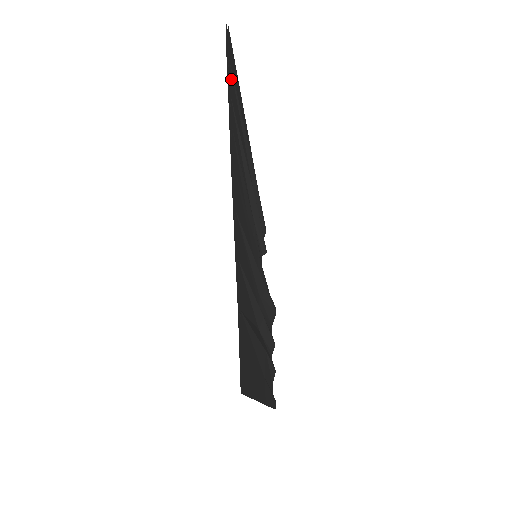
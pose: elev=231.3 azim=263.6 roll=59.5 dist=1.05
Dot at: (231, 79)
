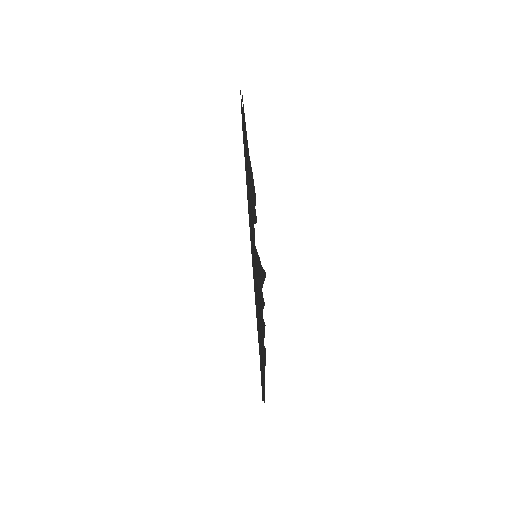
Dot at: (245, 143)
